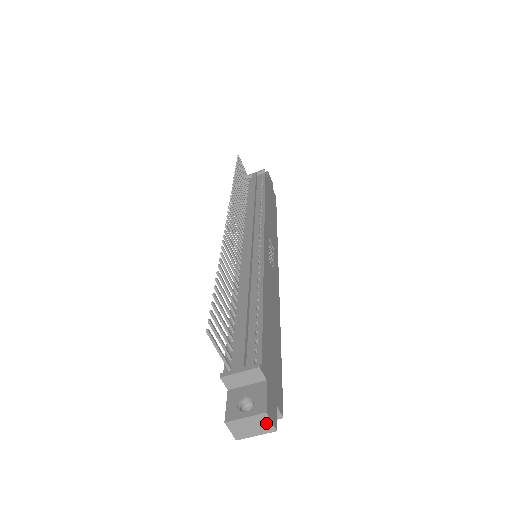
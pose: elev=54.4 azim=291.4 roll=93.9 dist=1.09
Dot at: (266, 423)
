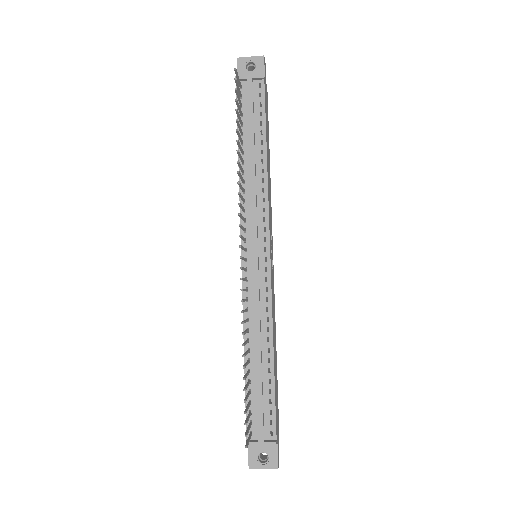
Dot at: occluded
